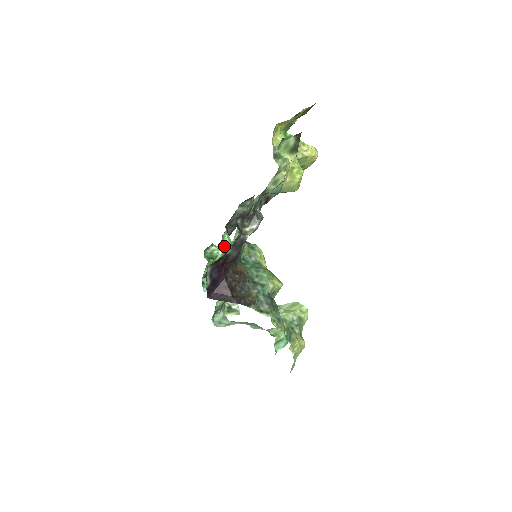
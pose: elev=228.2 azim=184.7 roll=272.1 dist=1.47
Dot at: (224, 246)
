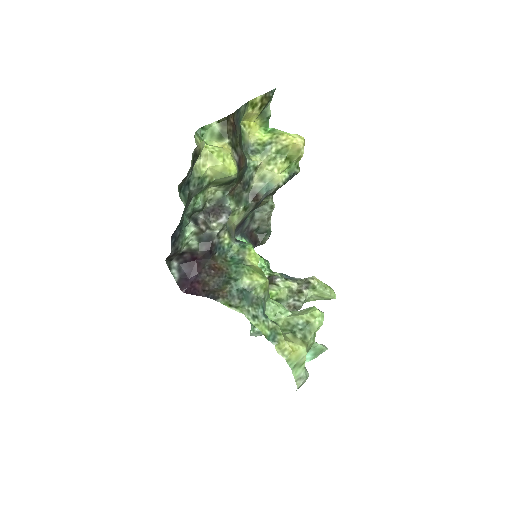
Dot at: occluded
